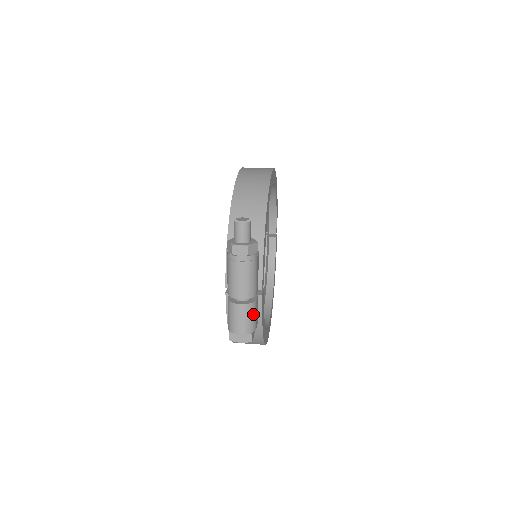
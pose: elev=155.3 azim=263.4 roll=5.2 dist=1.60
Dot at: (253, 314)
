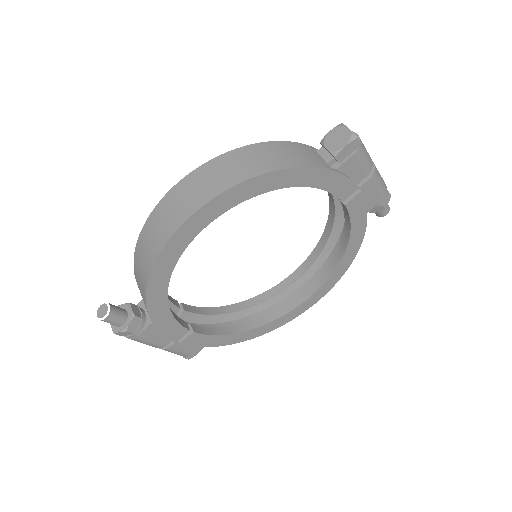
Dot at: (173, 352)
